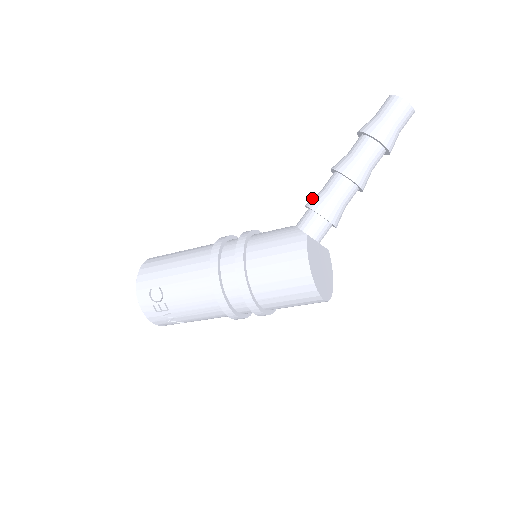
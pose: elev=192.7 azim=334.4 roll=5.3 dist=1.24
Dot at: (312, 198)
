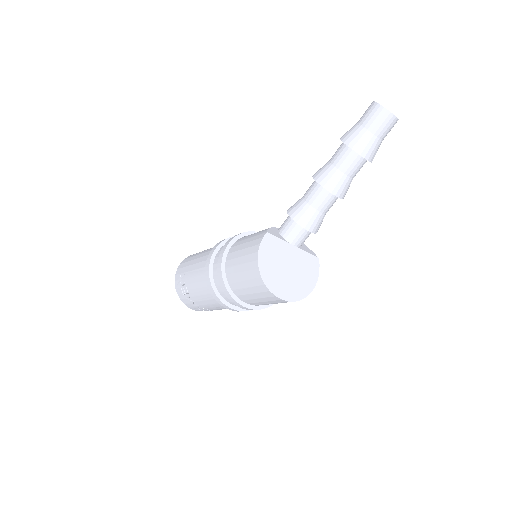
Dot at: occluded
